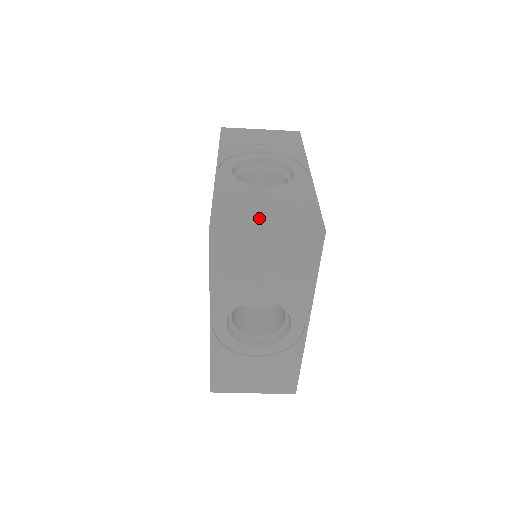
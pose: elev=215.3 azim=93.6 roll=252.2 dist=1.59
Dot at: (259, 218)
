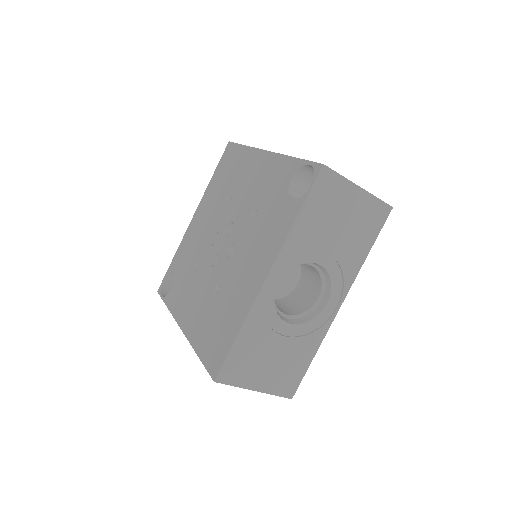
Dot at: occluded
